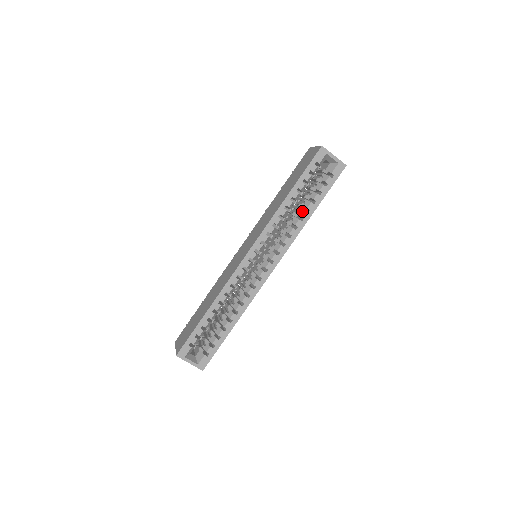
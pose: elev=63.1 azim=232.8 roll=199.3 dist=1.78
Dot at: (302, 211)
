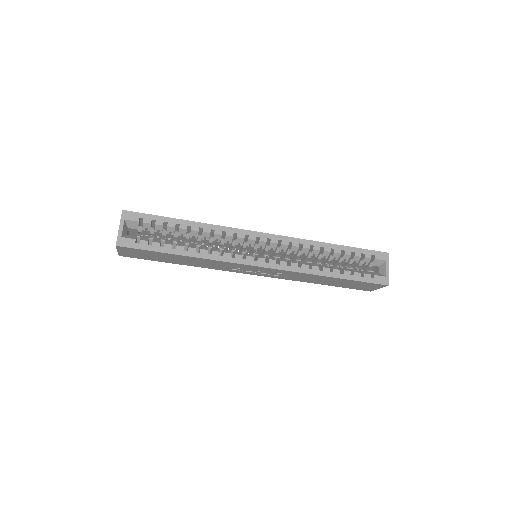
Dot at: (327, 266)
